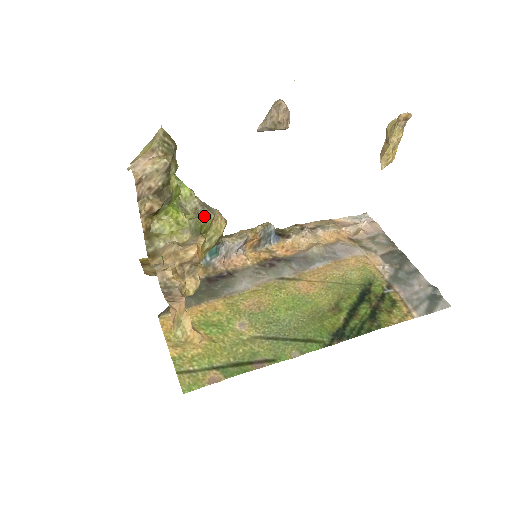
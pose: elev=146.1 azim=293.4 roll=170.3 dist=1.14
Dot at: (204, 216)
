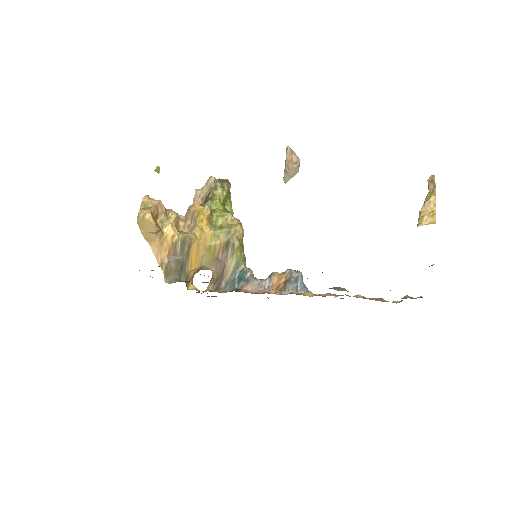
Dot at: (223, 211)
